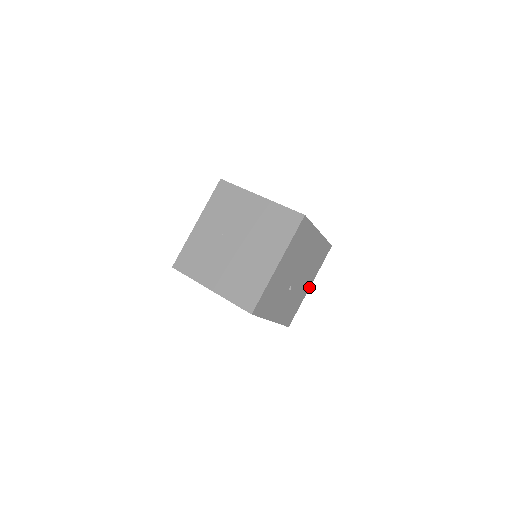
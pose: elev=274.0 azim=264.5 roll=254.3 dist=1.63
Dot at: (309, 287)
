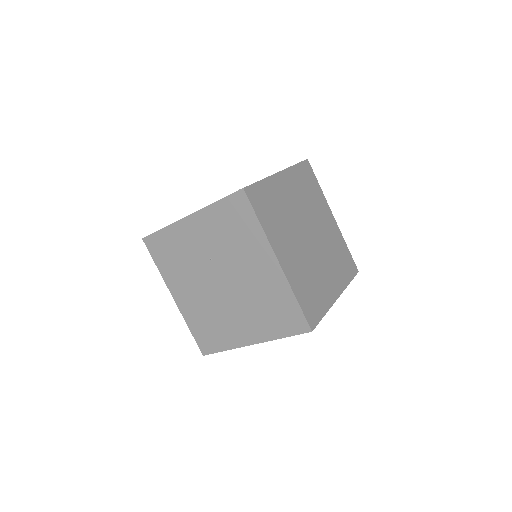
Dot at: occluded
